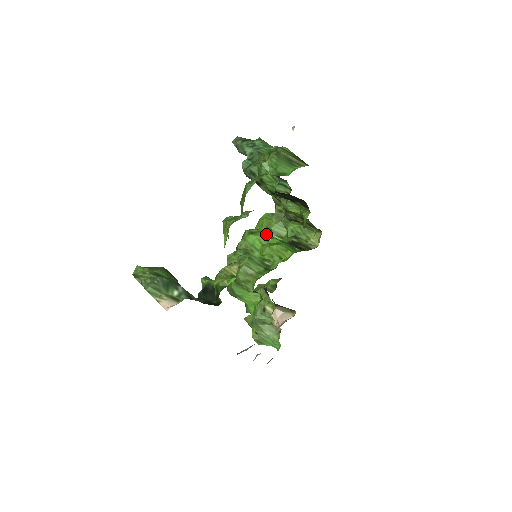
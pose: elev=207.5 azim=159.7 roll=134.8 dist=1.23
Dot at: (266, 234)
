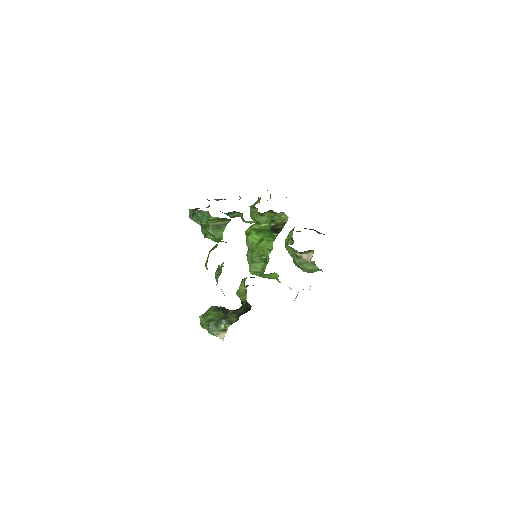
Dot at: (256, 229)
